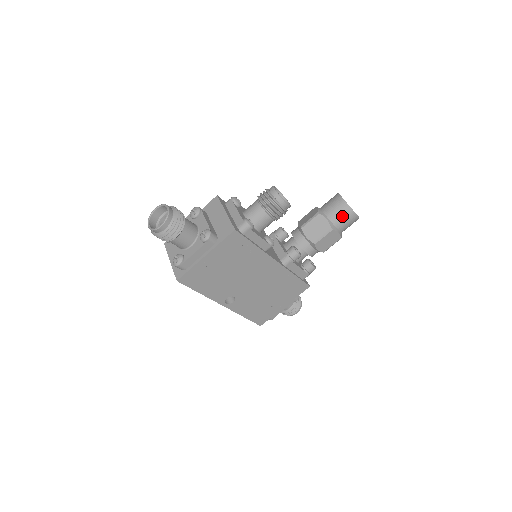
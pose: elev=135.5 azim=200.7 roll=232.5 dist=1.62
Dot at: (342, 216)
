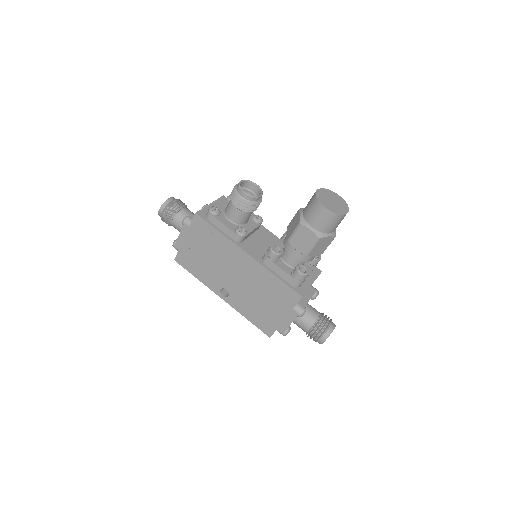
Dot at: (311, 209)
